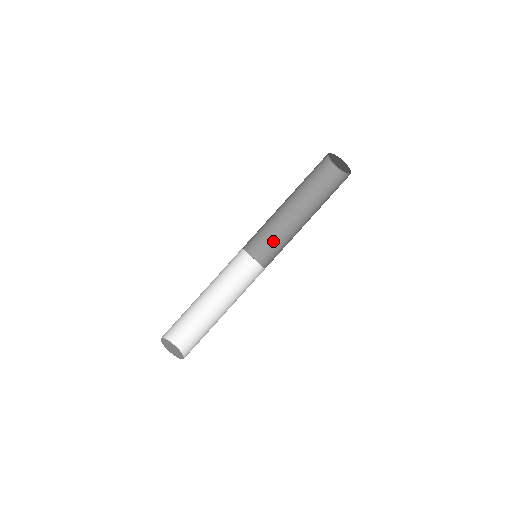
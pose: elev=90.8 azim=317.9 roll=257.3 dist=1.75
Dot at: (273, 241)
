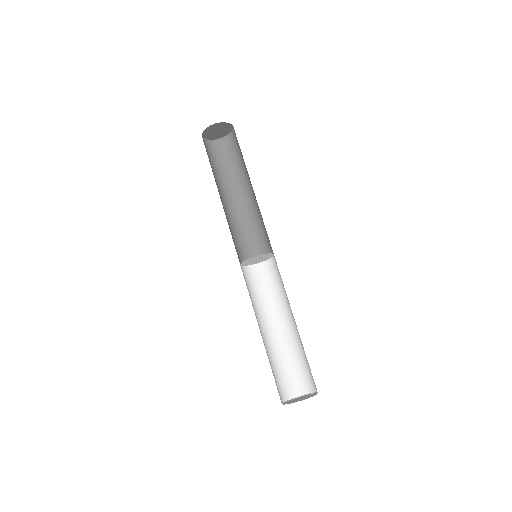
Dot at: (236, 238)
